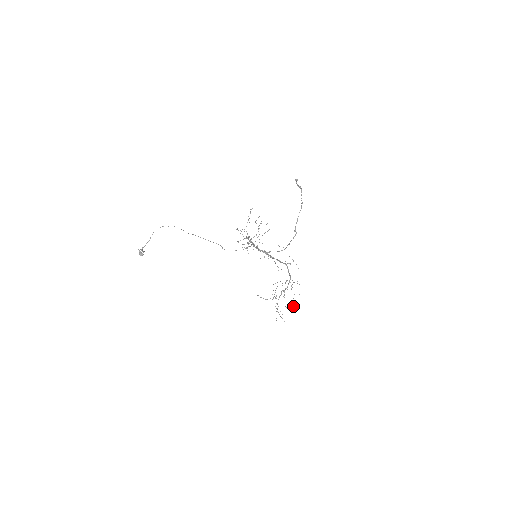
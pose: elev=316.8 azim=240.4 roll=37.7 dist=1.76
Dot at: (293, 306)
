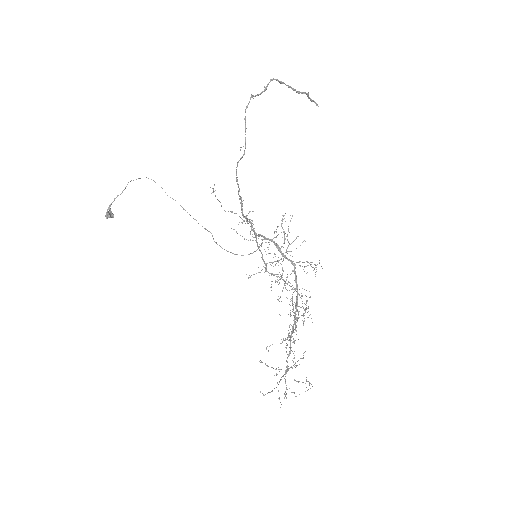
Dot at: occluded
